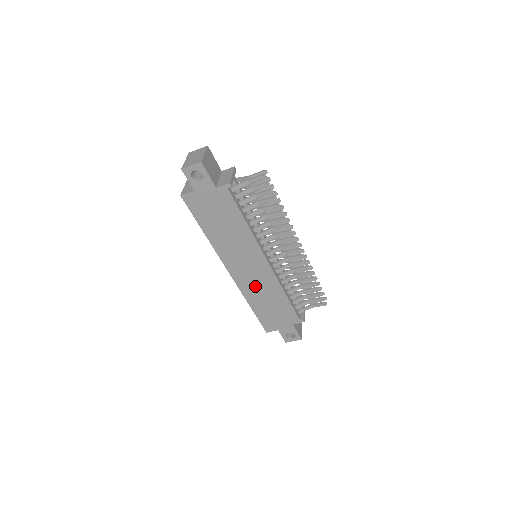
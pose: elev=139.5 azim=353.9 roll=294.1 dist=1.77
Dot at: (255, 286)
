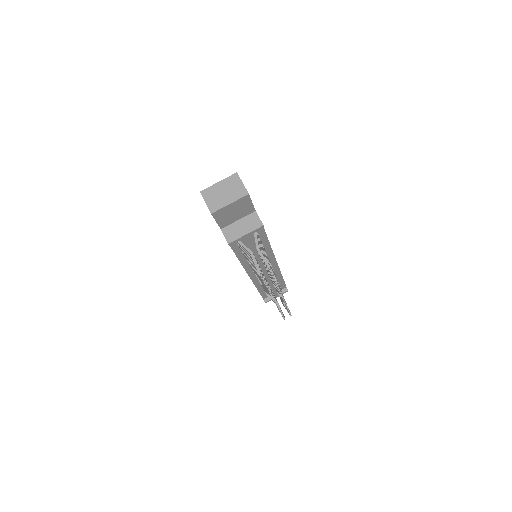
Dot at: occluded
